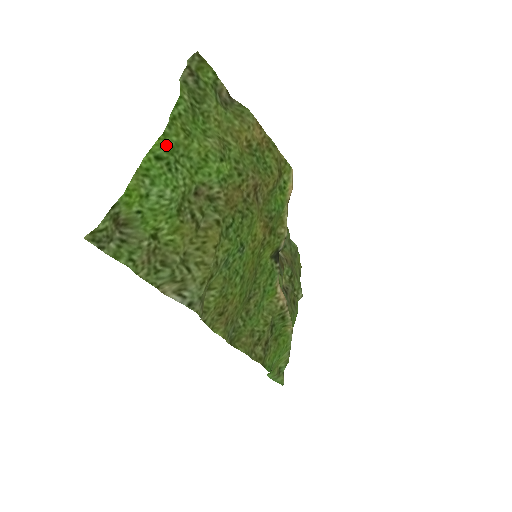
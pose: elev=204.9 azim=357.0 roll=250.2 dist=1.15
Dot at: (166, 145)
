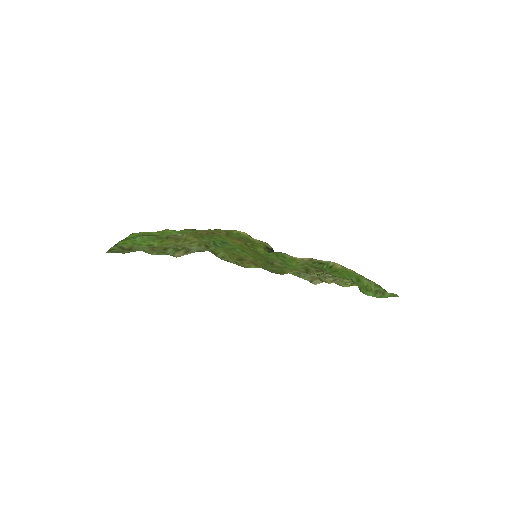
Dot at: (135, 235)
